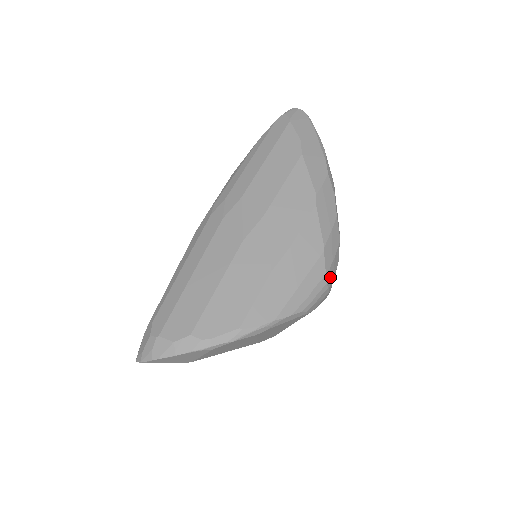
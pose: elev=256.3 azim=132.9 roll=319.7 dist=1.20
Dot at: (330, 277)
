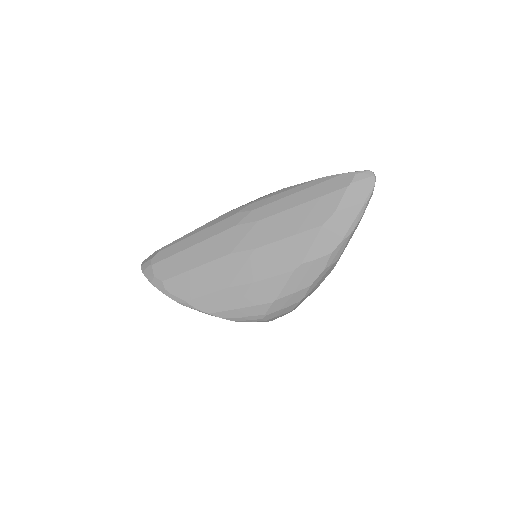
Dot at: (271, 316)
